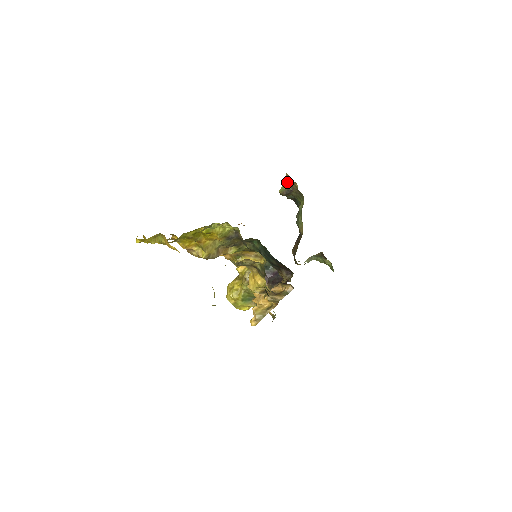
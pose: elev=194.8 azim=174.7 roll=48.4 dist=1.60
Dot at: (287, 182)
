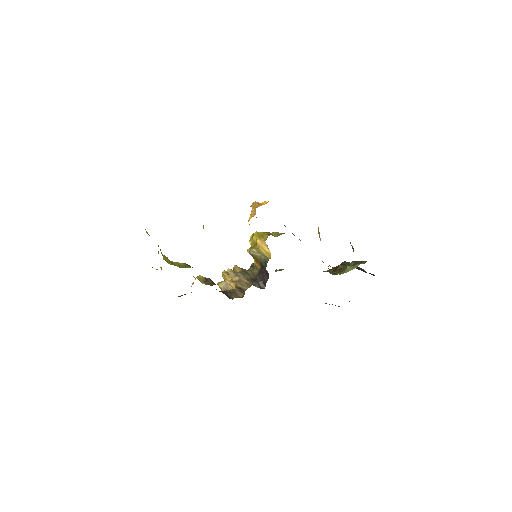
Dot at: occluded
